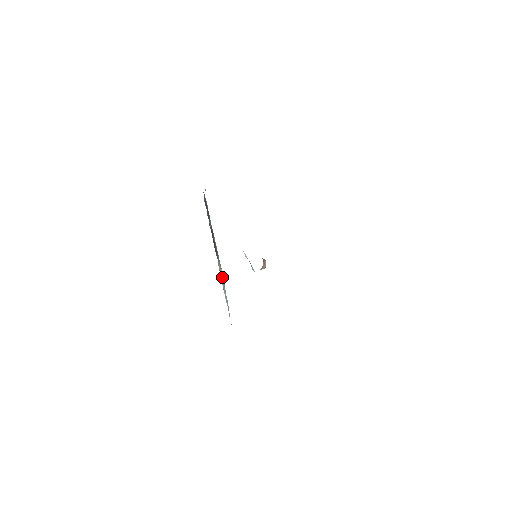
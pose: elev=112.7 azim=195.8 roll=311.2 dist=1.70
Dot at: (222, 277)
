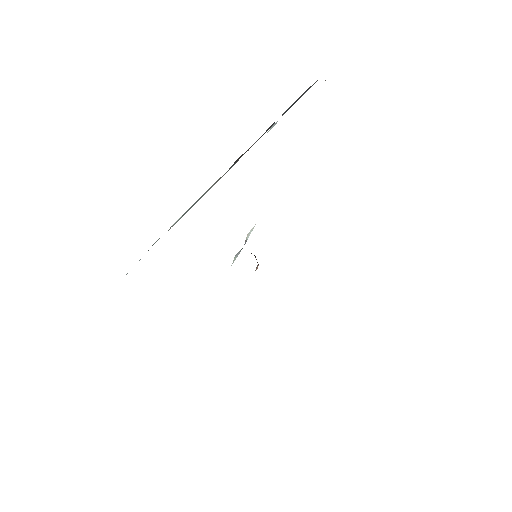
Dot at: (205, 193)
